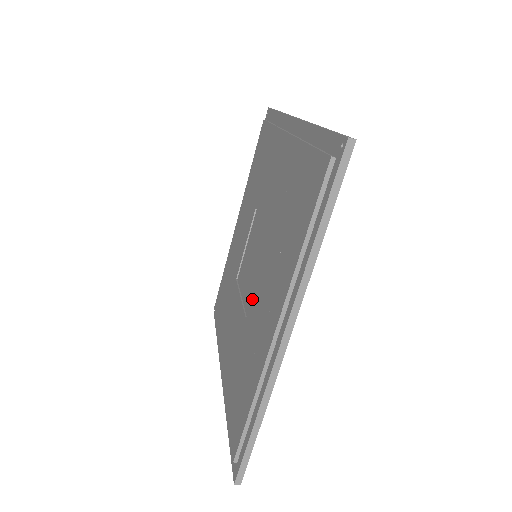
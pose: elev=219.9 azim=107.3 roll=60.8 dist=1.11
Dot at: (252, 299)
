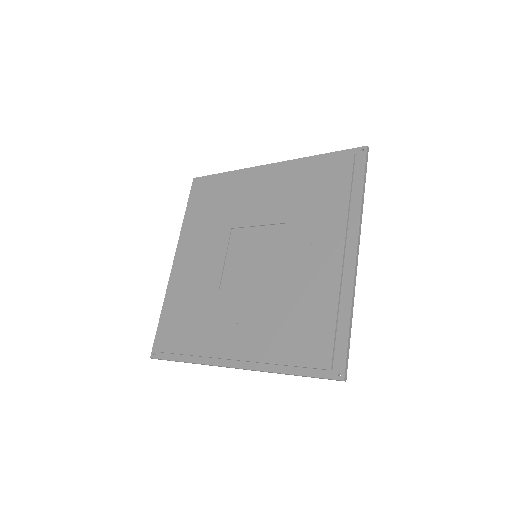
Dot at: (232, 292)
